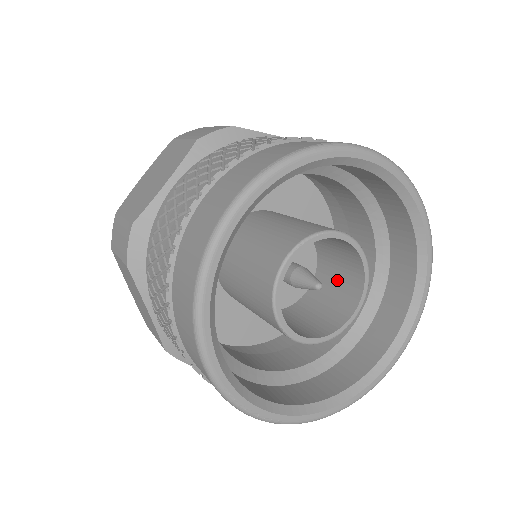
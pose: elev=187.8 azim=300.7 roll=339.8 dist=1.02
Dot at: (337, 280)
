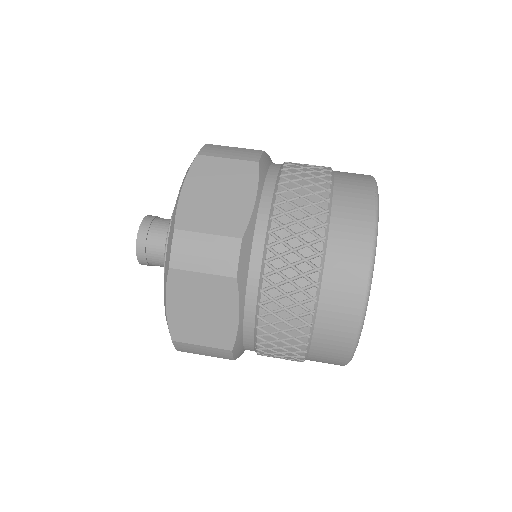
Dot at: occluded
